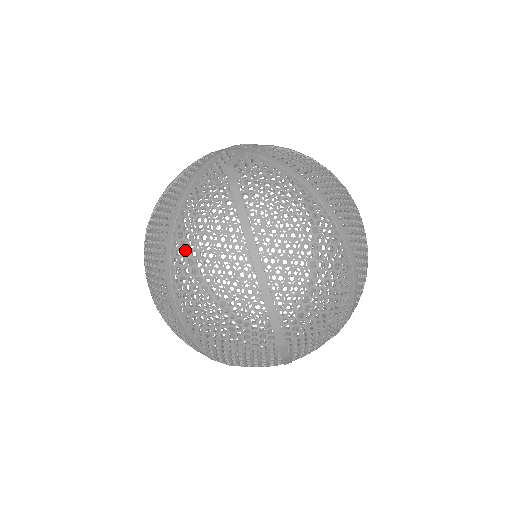
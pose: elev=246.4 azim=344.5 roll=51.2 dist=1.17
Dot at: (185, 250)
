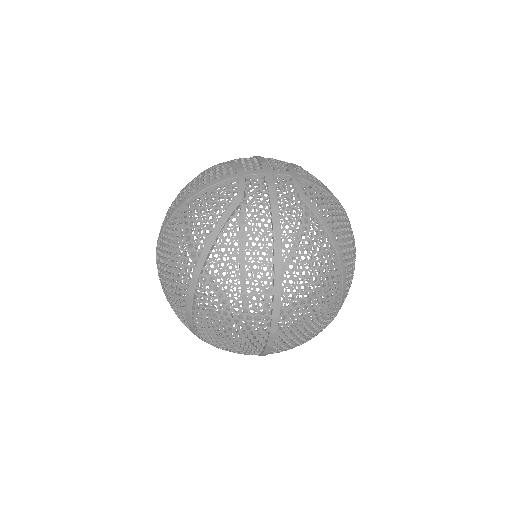
Dot at: occluded
